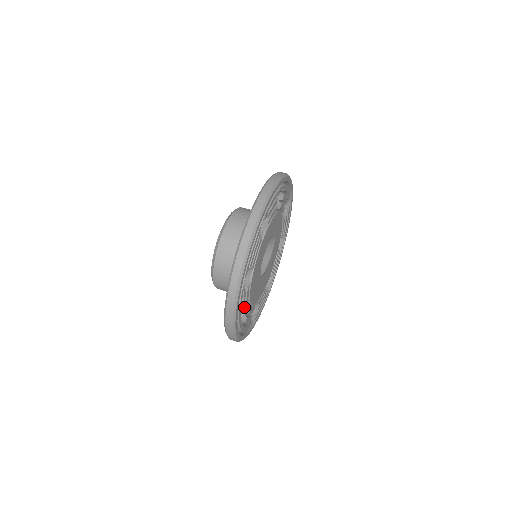
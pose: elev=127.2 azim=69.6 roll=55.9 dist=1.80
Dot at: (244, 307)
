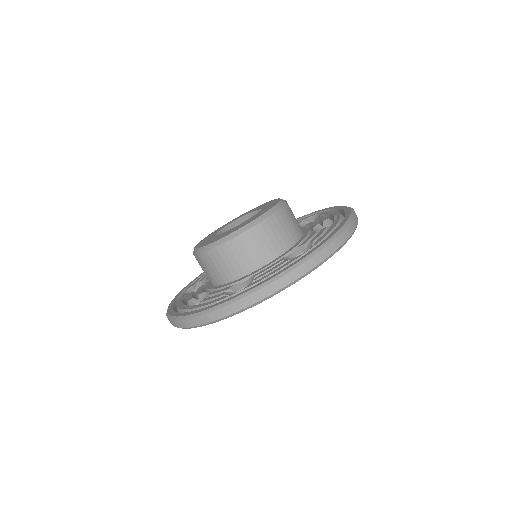
Dot at: occluded
